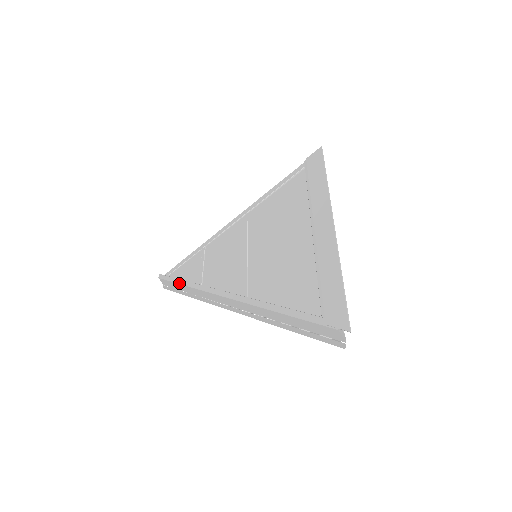
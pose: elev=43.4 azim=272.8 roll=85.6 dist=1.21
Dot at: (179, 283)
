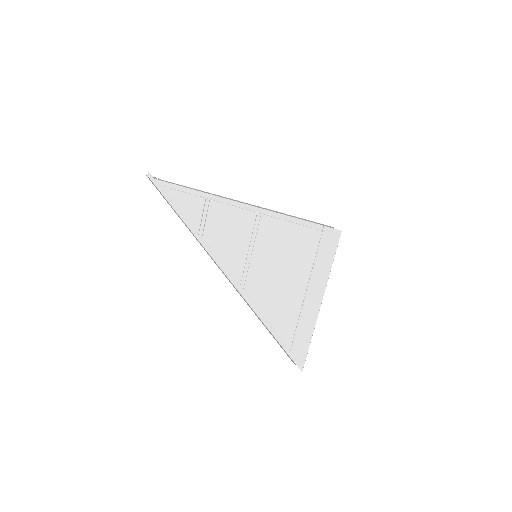
Dot at: (176, 212)
